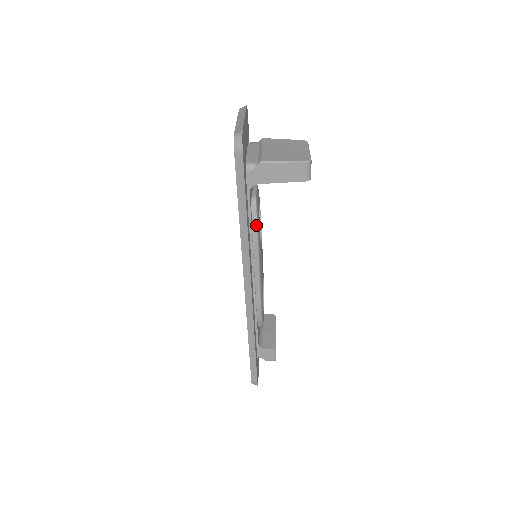
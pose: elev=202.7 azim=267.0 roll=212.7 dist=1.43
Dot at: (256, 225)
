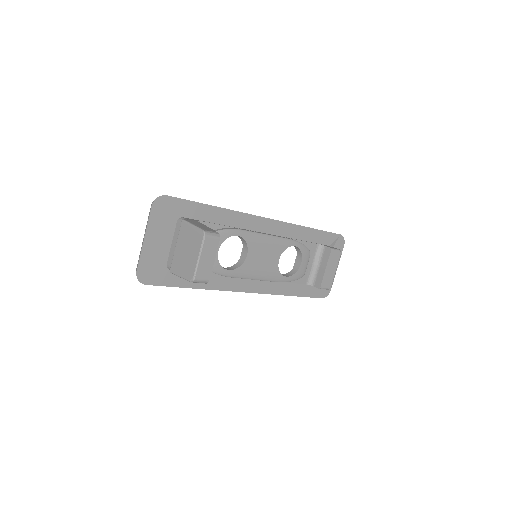
Dot at: (216, 274)
